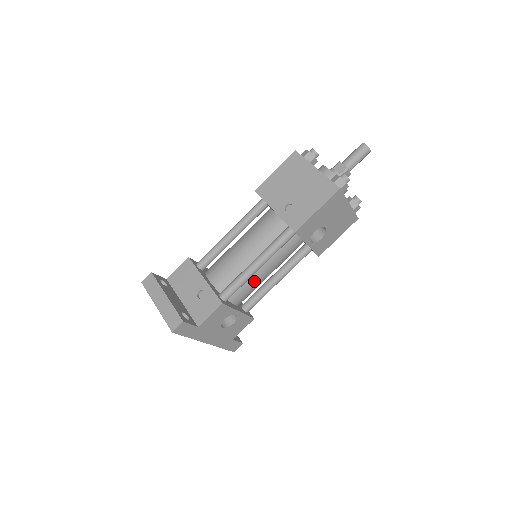
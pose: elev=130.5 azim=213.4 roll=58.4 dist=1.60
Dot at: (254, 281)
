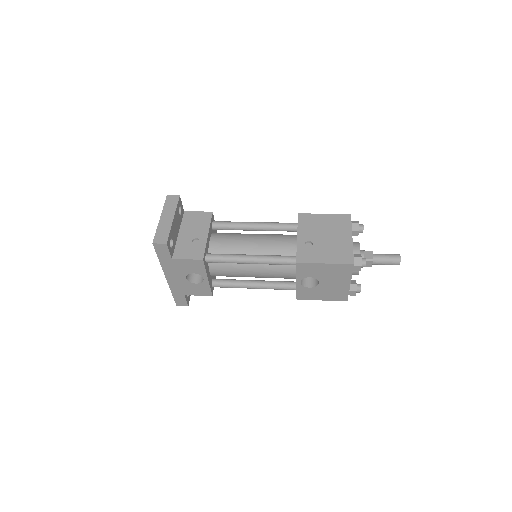
Dot at: (238, 269)
